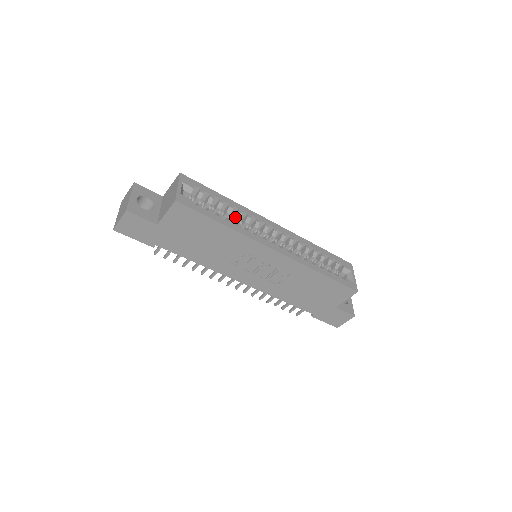
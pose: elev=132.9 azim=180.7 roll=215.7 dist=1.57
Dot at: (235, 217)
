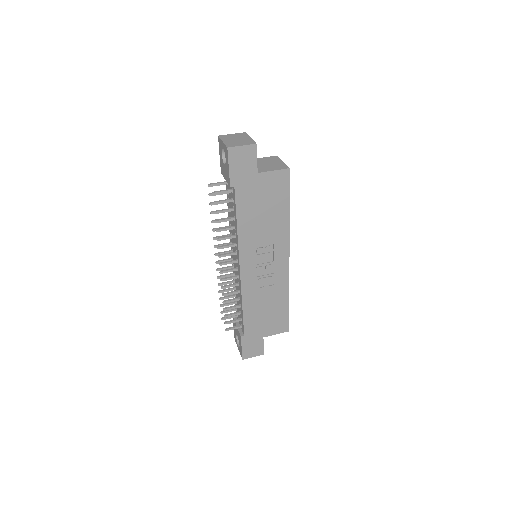
Dot at: occluded
